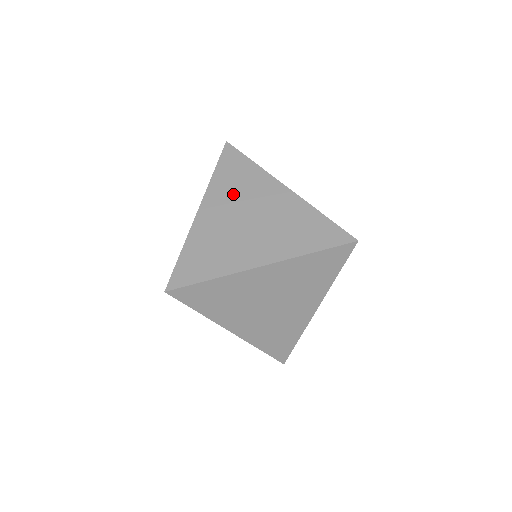
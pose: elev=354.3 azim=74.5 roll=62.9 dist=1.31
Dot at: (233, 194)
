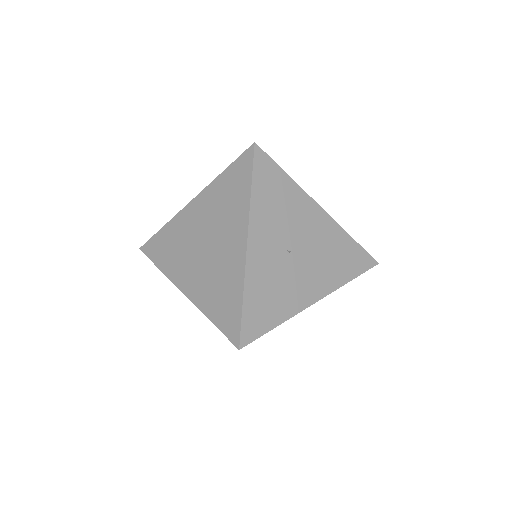
Dot at: (215, 210)
